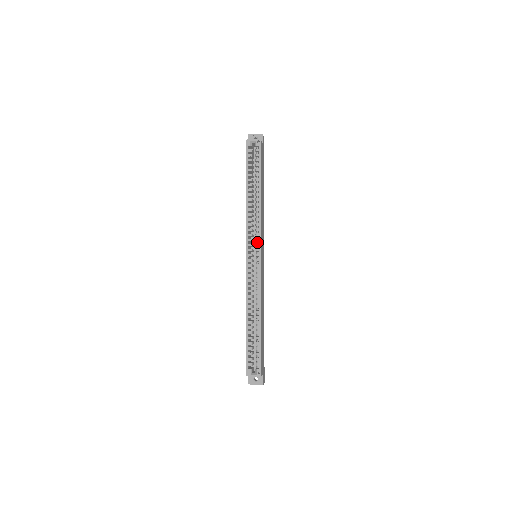
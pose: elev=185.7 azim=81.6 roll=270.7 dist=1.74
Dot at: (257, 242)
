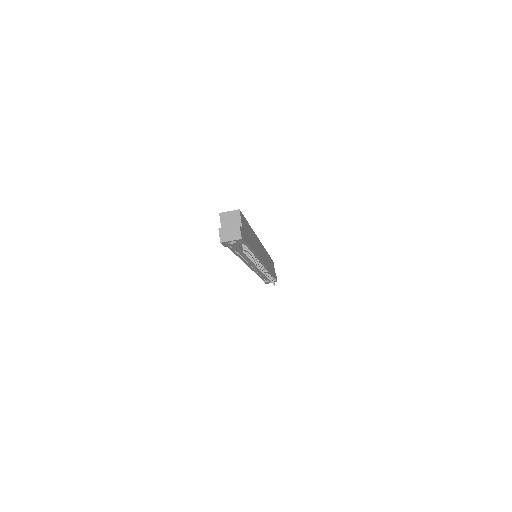
Dot at: occluded
